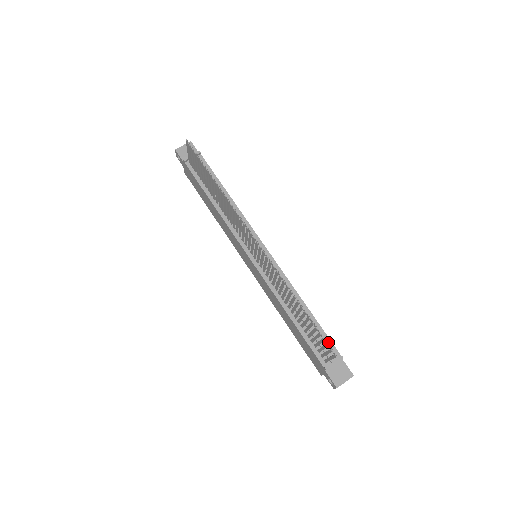
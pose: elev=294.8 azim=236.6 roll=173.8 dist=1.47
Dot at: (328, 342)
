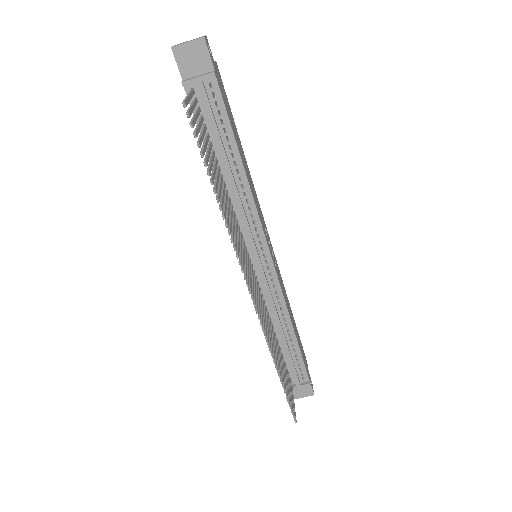
Dot at: (302, 368)
